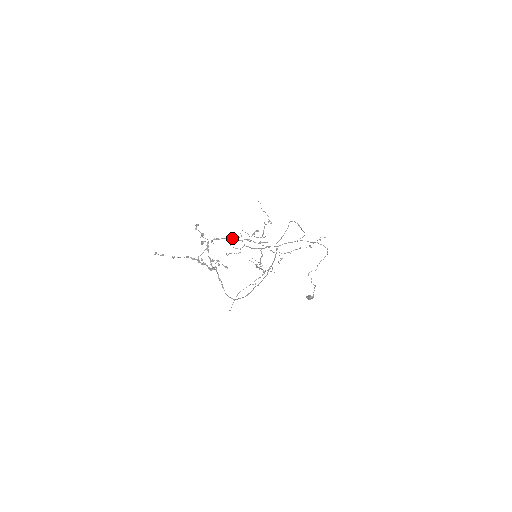
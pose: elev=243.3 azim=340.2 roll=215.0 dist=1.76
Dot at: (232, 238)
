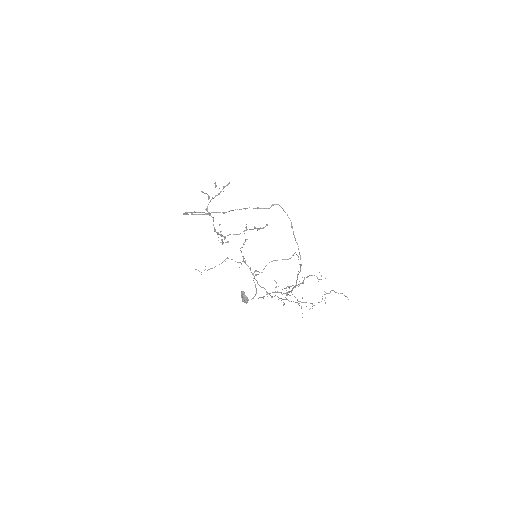
Dot at: occluded
